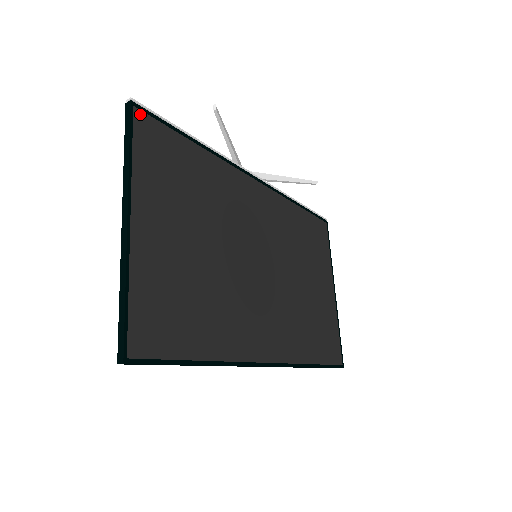
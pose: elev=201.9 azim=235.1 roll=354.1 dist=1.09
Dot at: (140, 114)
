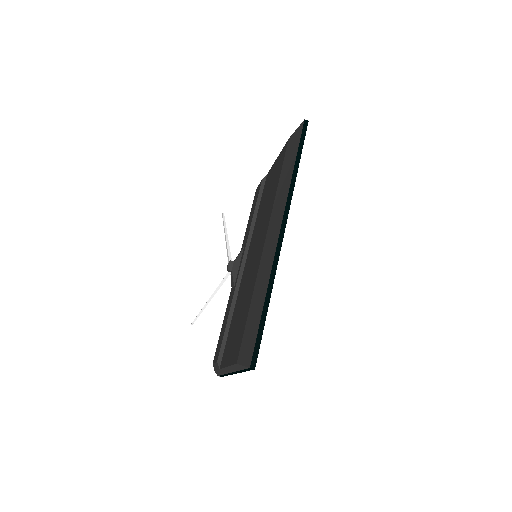
Dot at: occluded
